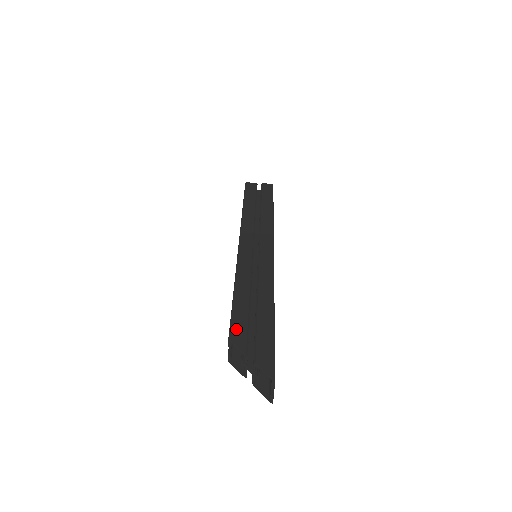
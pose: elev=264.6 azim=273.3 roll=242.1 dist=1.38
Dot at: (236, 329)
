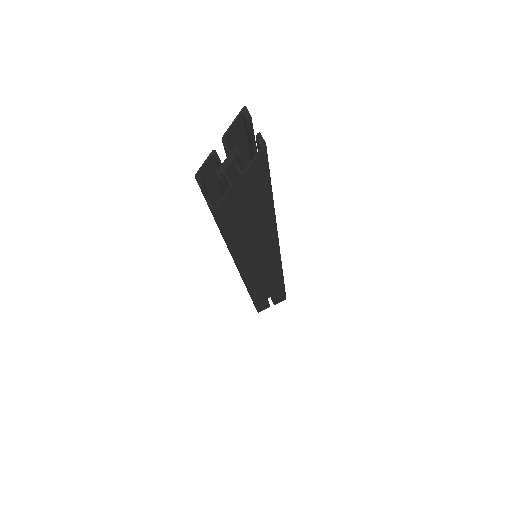
Dot at: (207, 181)
